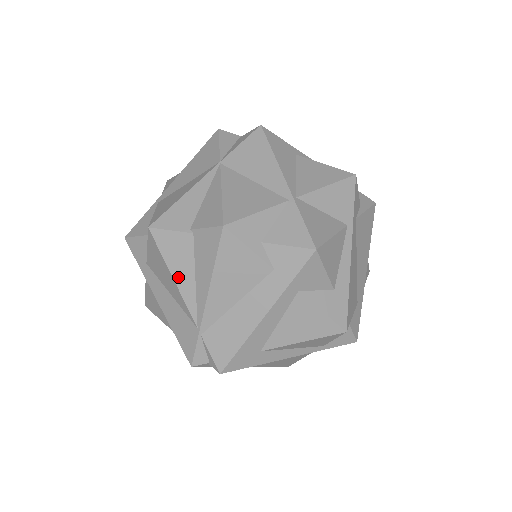
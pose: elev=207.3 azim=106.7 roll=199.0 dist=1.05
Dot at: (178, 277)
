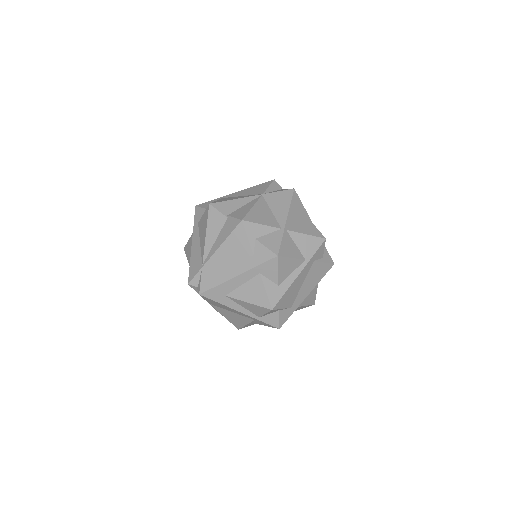
Dot at: (208, 235)
